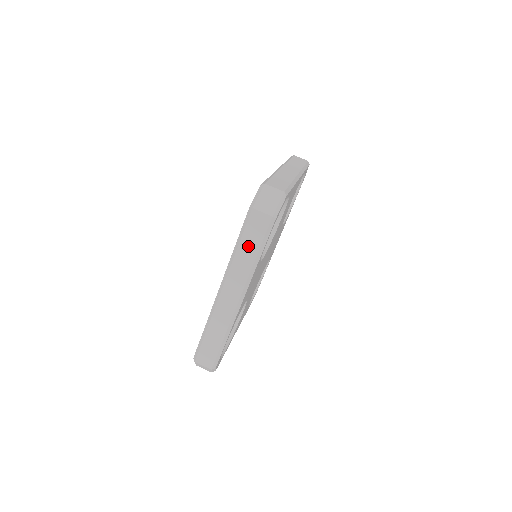
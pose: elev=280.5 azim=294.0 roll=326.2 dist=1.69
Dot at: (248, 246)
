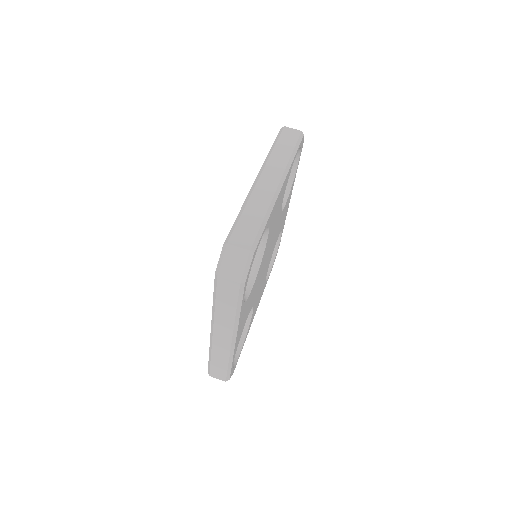
Dot at: (225, 304)
